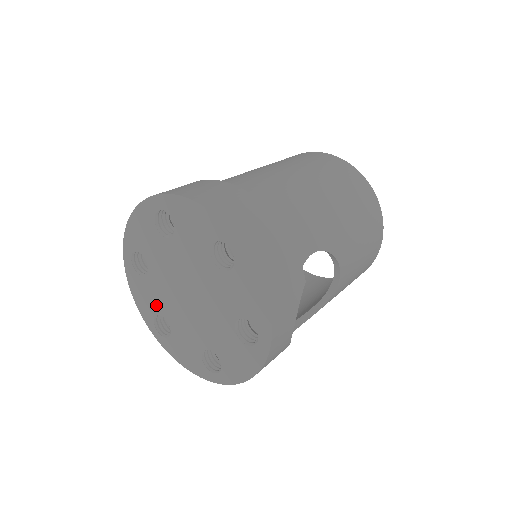
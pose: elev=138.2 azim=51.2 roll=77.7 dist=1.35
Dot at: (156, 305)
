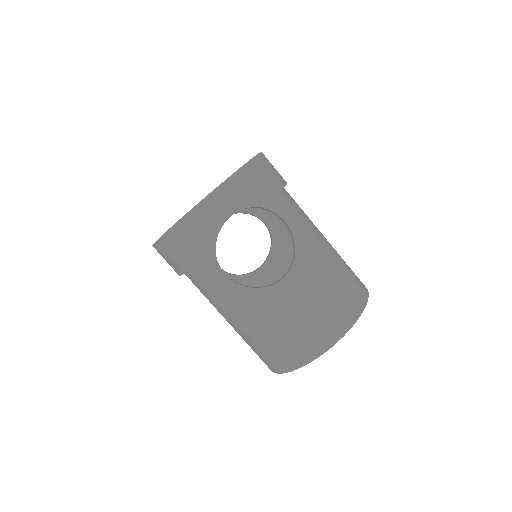
Dot at: occluded
